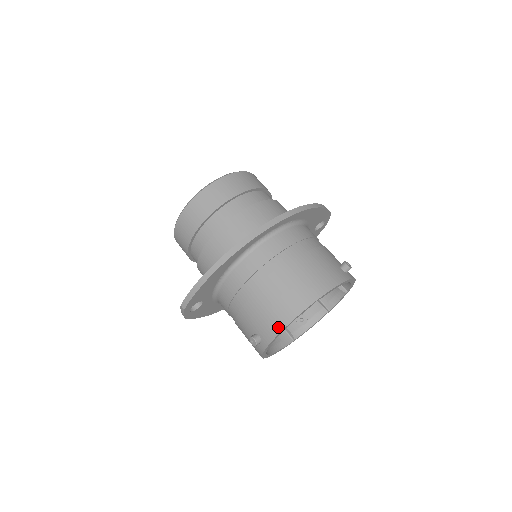
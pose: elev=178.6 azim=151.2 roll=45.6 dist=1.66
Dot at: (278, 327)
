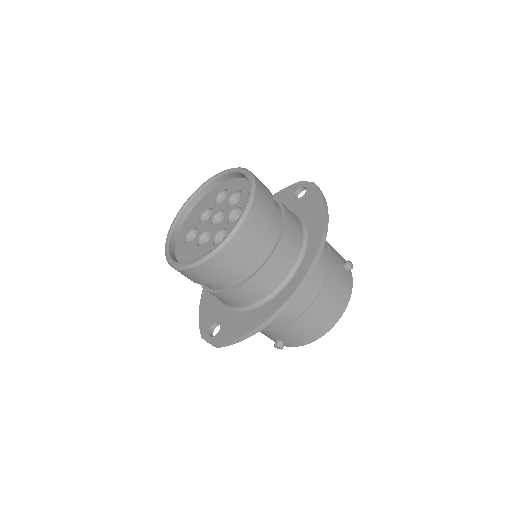
Dot at: (307, 342)
